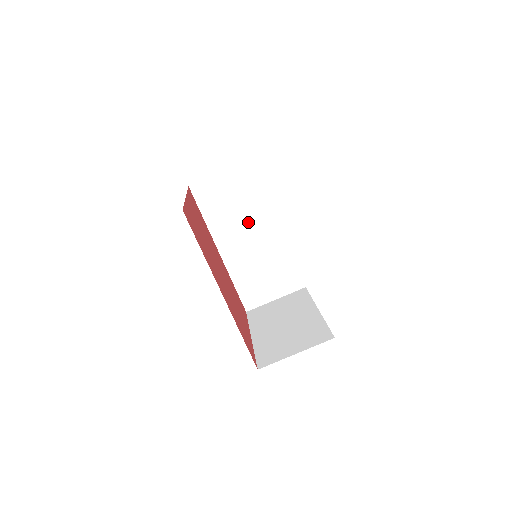
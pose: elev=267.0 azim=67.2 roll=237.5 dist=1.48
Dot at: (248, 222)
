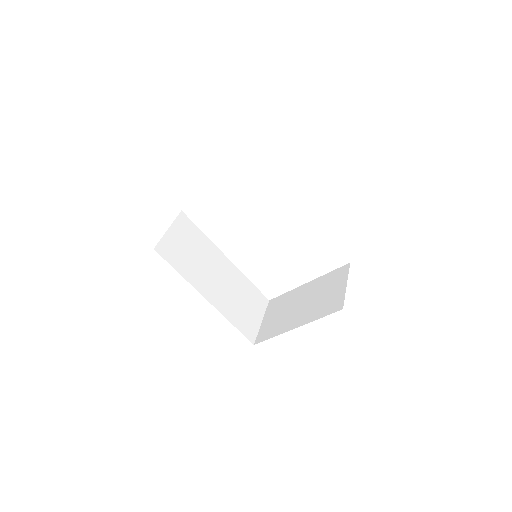
Dot at: (208, 264)
